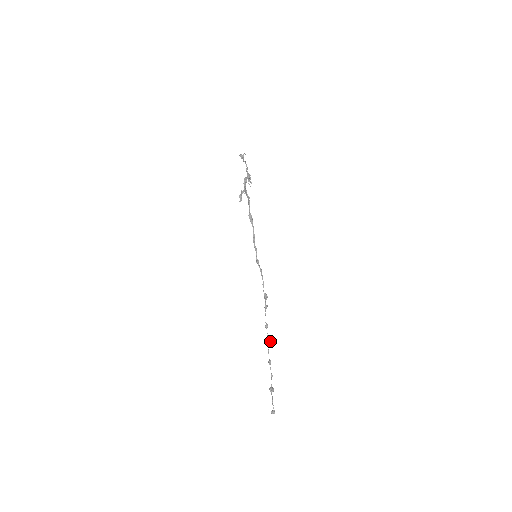
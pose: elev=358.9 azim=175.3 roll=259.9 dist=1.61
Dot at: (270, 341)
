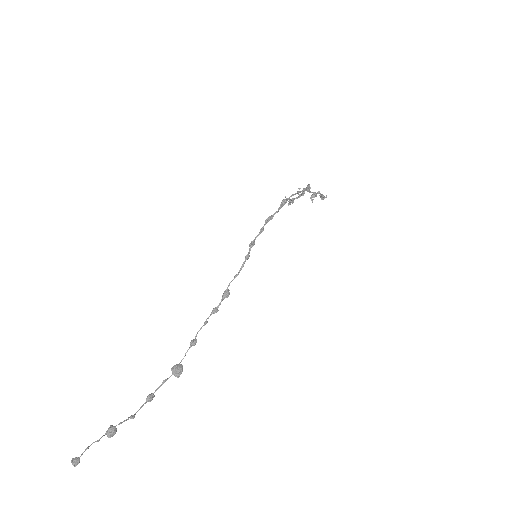
Dot at: (179, 369)
